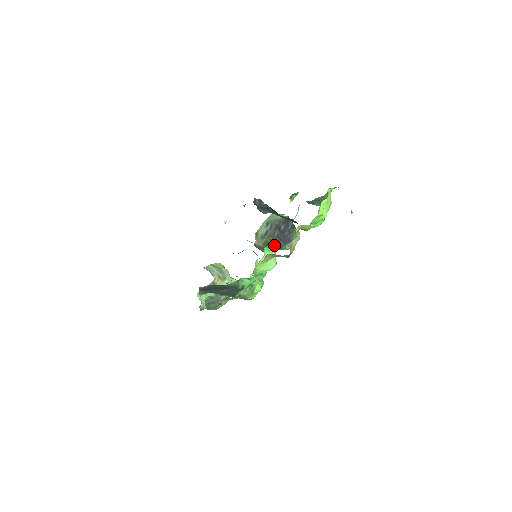
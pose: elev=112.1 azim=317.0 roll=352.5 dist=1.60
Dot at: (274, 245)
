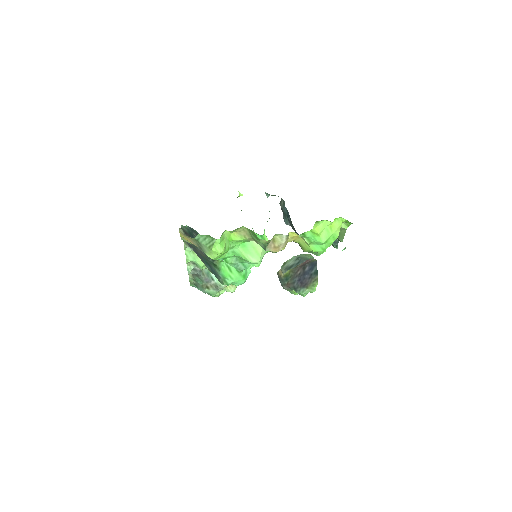
Dot at: occluded
